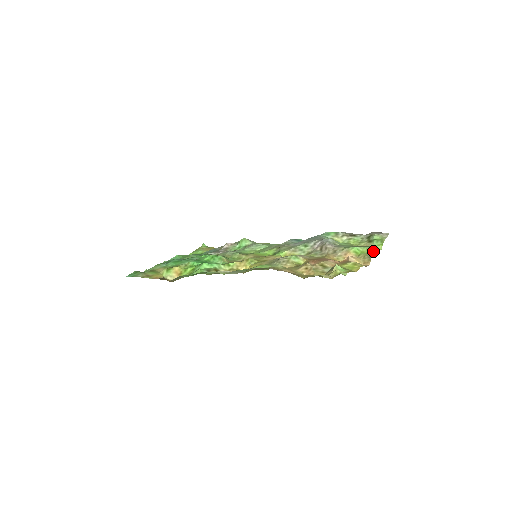
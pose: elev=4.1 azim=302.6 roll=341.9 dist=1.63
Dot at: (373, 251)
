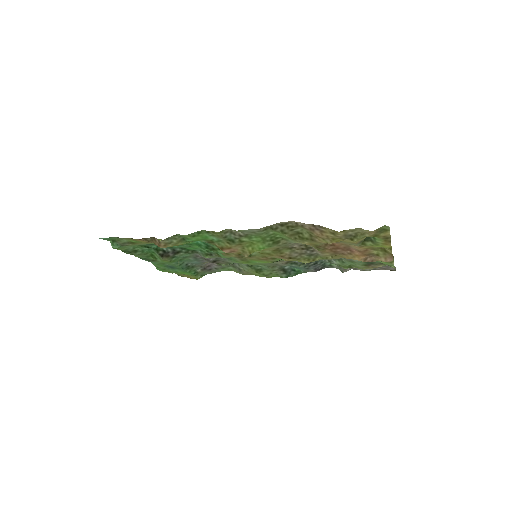
Dot at: (389, 263)
